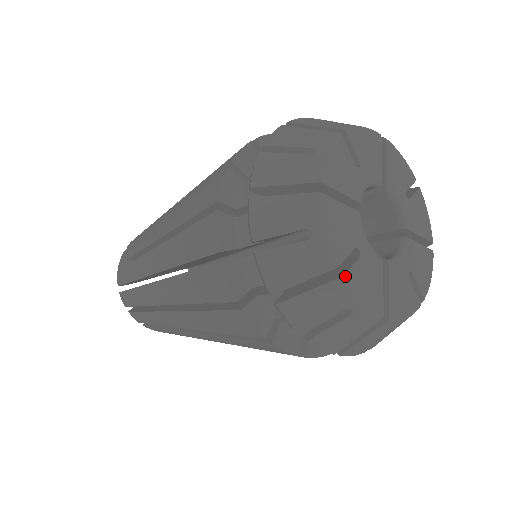
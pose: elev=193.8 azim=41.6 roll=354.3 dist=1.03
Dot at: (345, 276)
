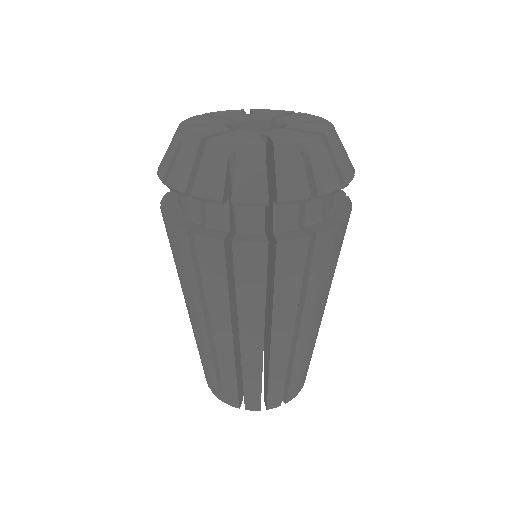
Dot at: (182, 127)
